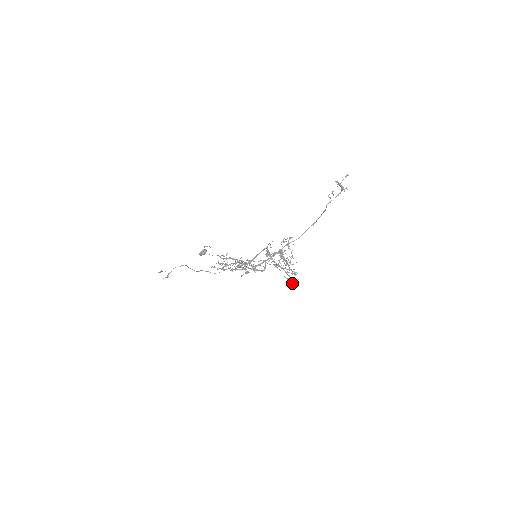
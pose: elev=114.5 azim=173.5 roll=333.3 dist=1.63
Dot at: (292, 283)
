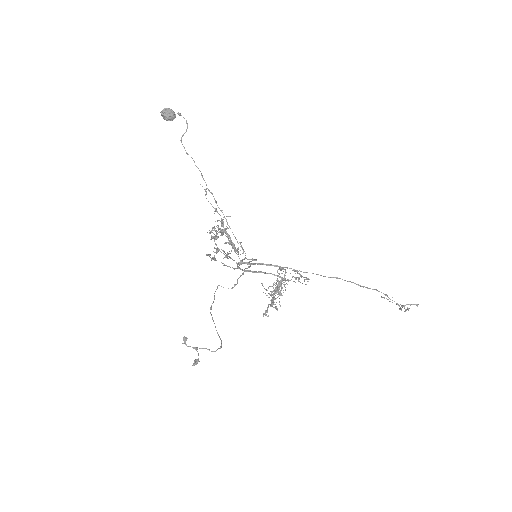
Dot at: (264, 314)
